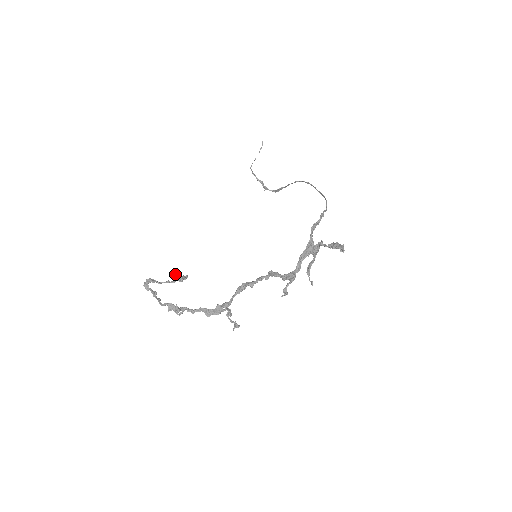
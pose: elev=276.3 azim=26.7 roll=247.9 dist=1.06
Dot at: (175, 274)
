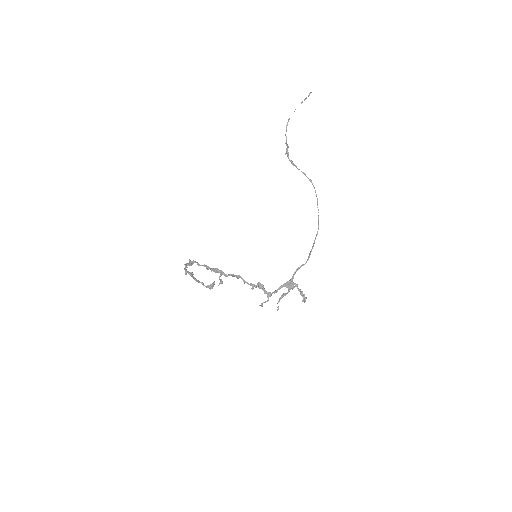
Dot at: (210, 287)
